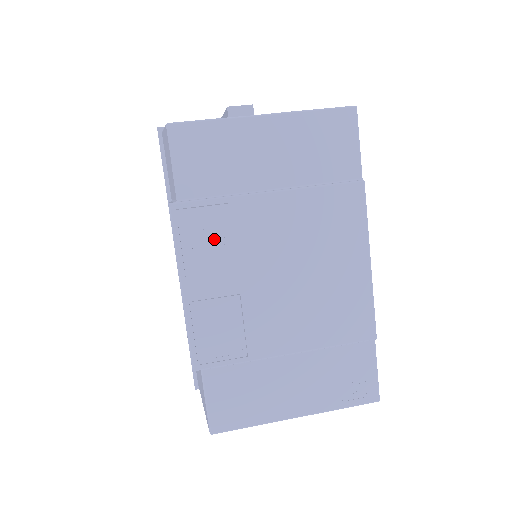
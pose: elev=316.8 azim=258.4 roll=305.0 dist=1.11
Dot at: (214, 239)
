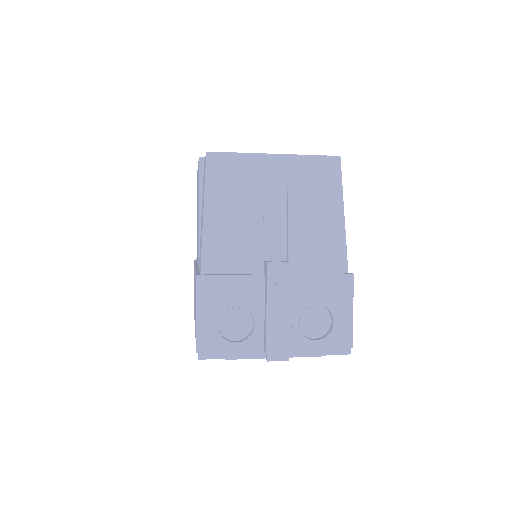
Dot at: occluded
